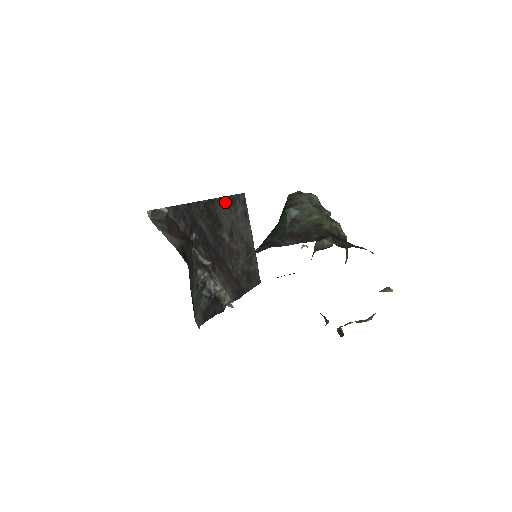
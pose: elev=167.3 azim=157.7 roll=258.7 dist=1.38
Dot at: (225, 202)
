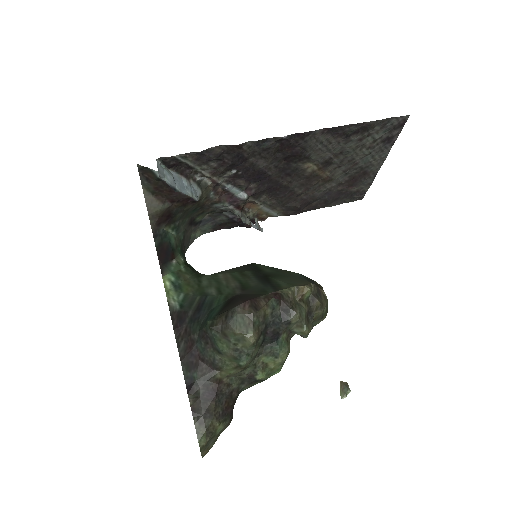
Dot at: (339, 131)
